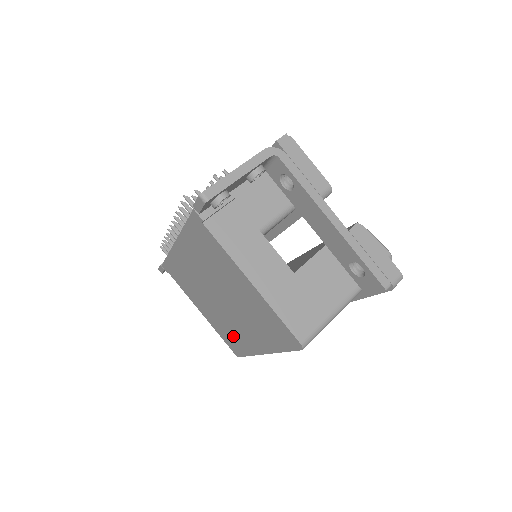
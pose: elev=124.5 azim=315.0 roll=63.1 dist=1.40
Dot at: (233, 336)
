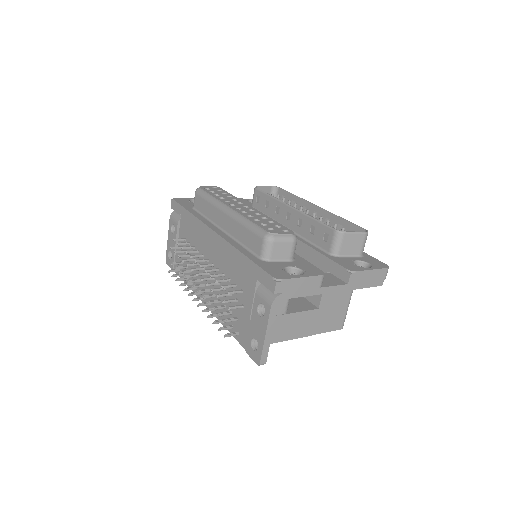
Dot at: occluded
